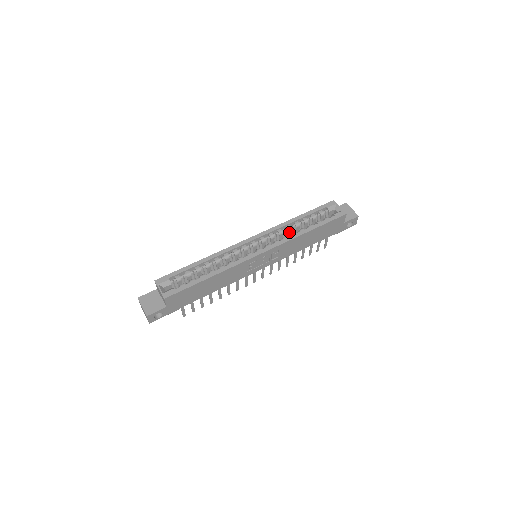
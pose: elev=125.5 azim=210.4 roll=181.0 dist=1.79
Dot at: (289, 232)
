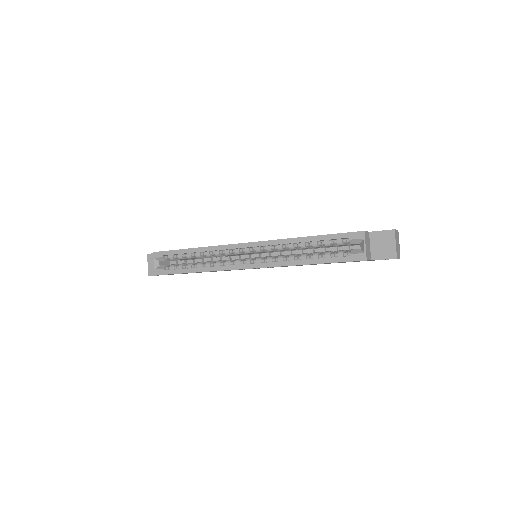
Dot at: (293, 249)
